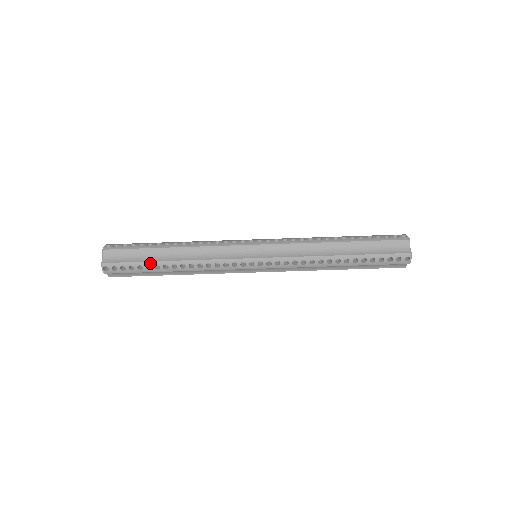
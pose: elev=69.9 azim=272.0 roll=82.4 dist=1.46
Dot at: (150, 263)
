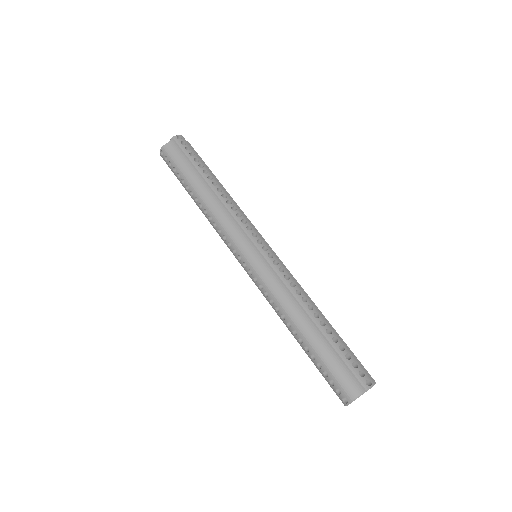
Dot at: (206, 167)
